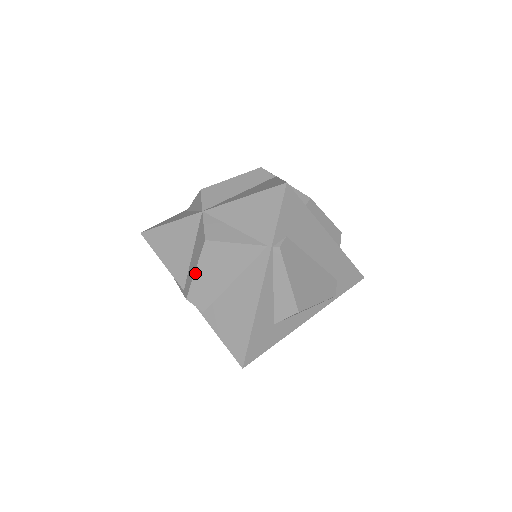
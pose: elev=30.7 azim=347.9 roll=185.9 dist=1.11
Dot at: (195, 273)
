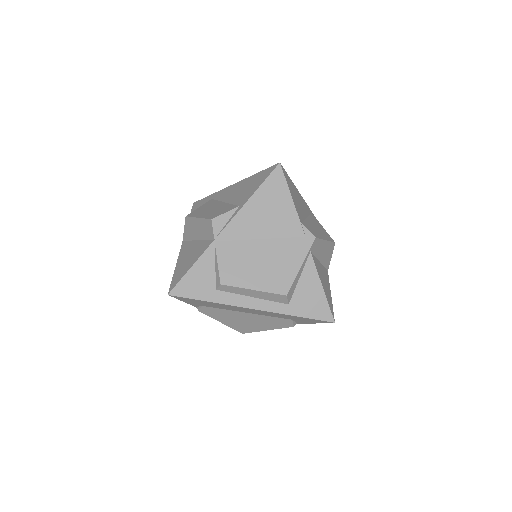
Dot at: occluded
